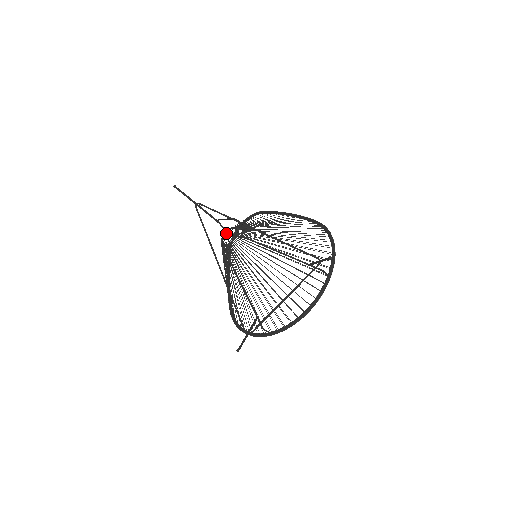
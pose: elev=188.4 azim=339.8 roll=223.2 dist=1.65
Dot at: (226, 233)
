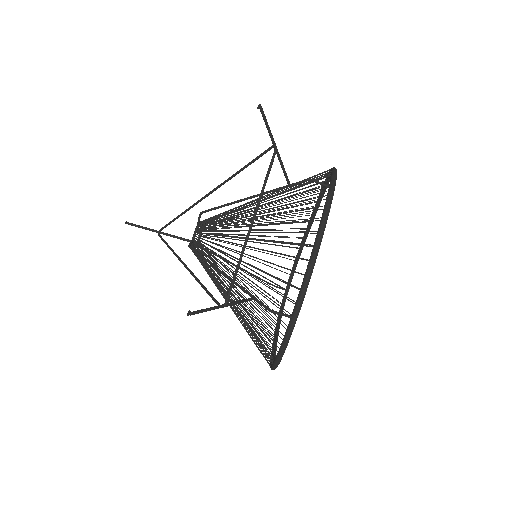
Dot at: occluded
